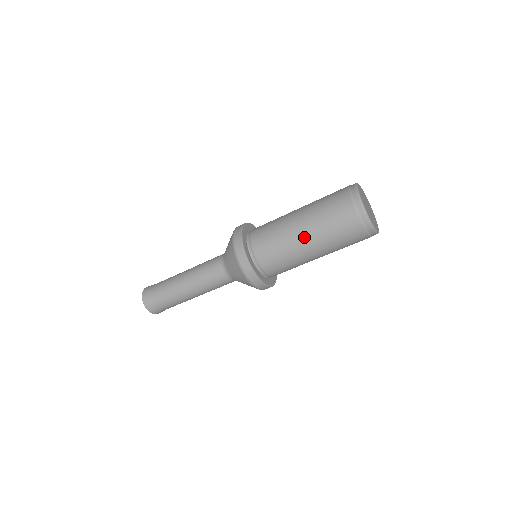
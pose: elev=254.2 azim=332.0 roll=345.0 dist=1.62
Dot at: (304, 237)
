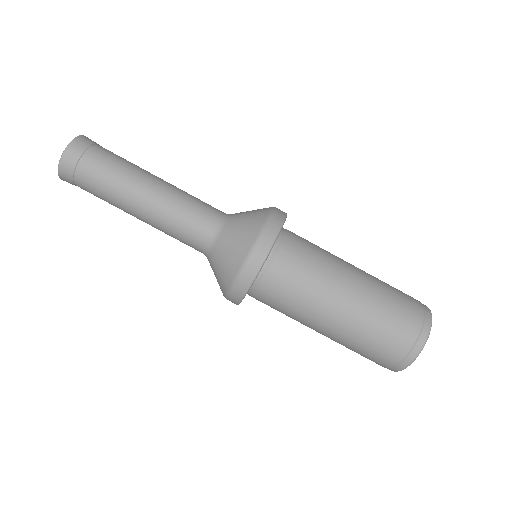
Dot at: (329, 325)
